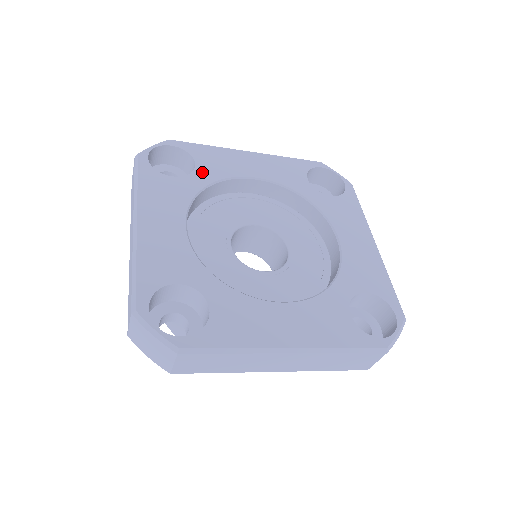
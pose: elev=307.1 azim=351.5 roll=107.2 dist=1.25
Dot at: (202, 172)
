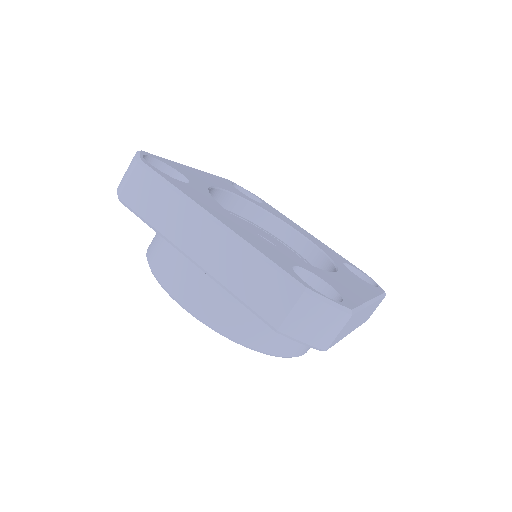
Dot at: (262, 205)
